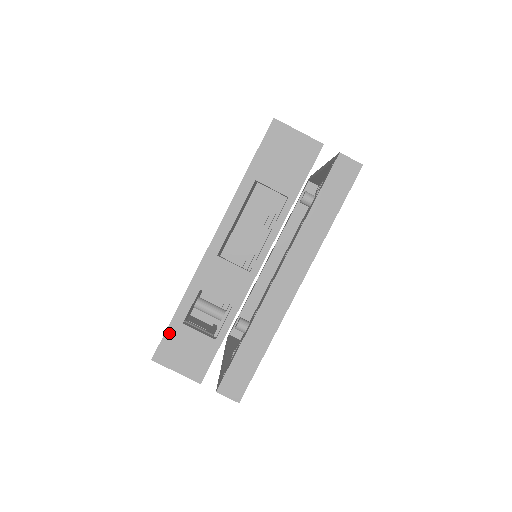
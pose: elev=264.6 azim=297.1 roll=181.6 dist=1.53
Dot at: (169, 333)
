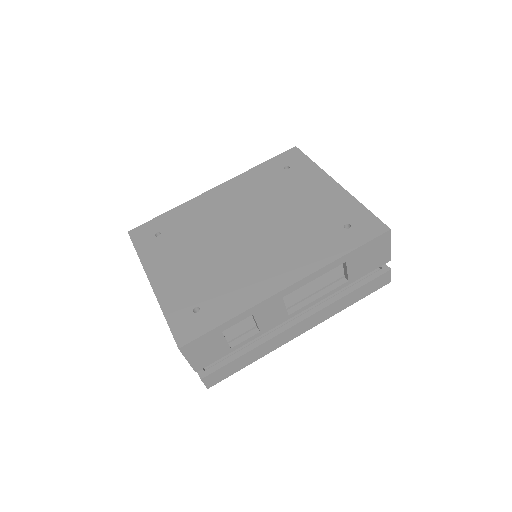
Dot at: (207, 335)
